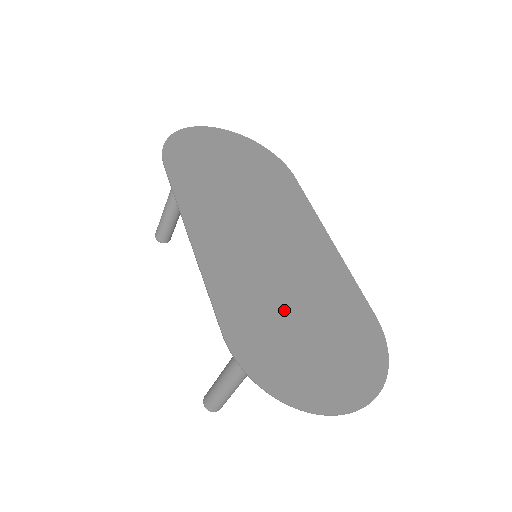
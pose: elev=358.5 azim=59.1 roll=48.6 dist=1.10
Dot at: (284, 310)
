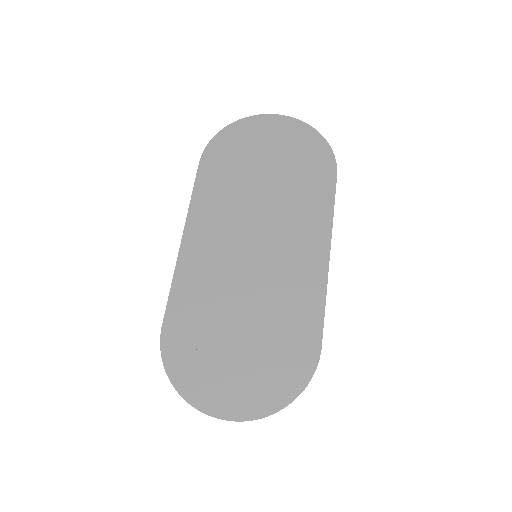
Dot at: (226, 319)
